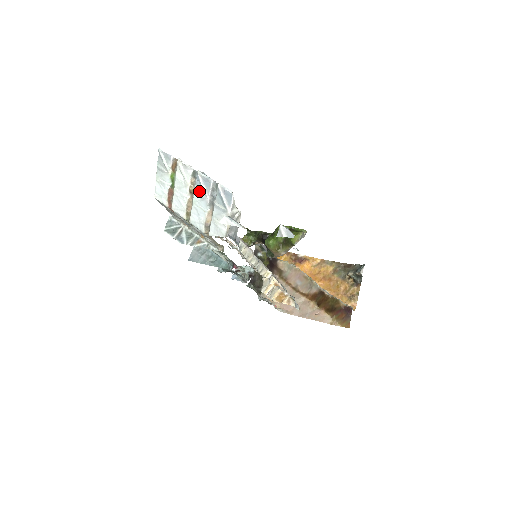
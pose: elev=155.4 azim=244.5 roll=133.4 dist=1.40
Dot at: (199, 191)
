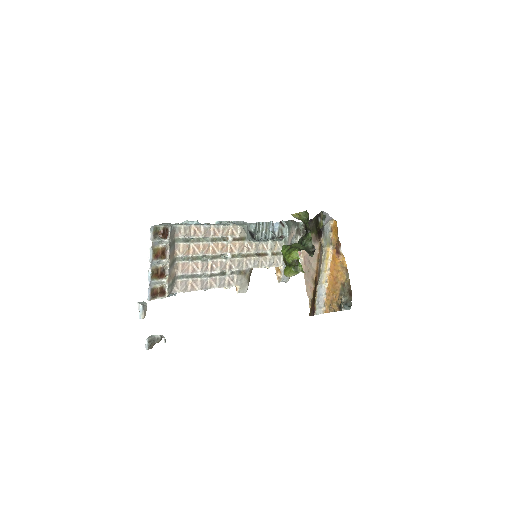
Dot at: occluded
